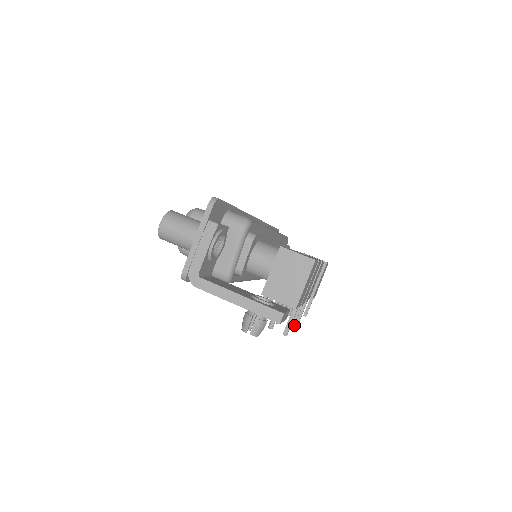
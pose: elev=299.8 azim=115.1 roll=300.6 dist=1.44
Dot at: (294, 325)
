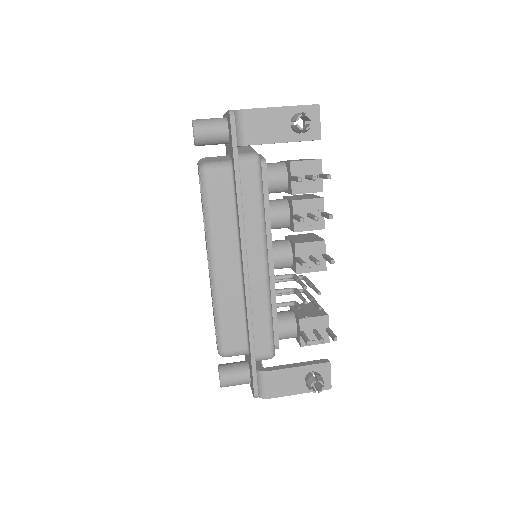
Dot at: (331, 217)
